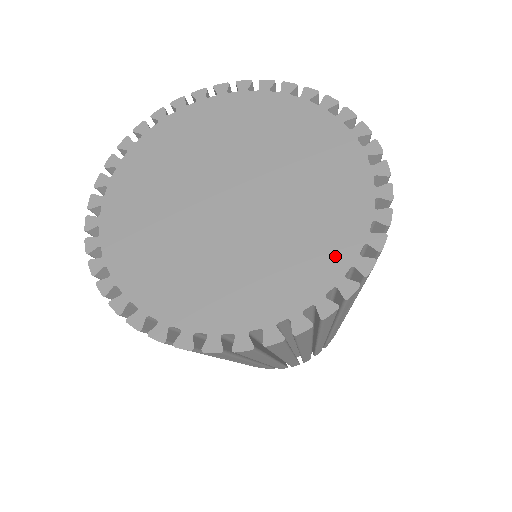
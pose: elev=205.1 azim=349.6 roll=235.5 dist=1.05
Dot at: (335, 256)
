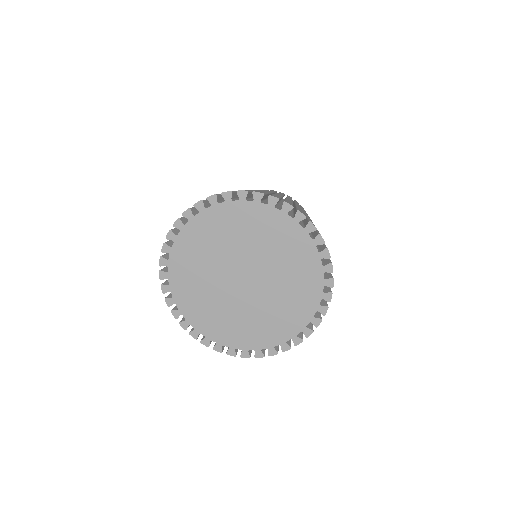
Dot at: (294, 325)
